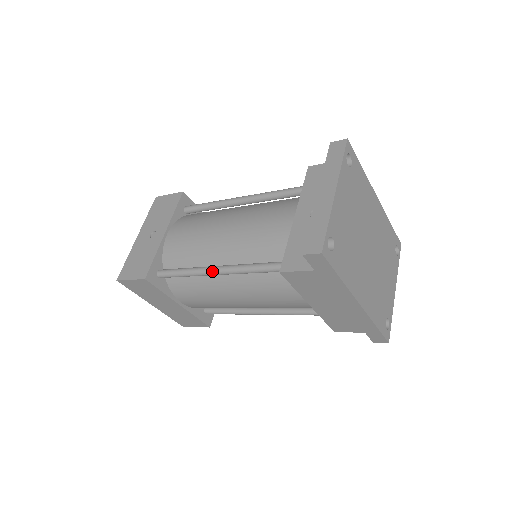
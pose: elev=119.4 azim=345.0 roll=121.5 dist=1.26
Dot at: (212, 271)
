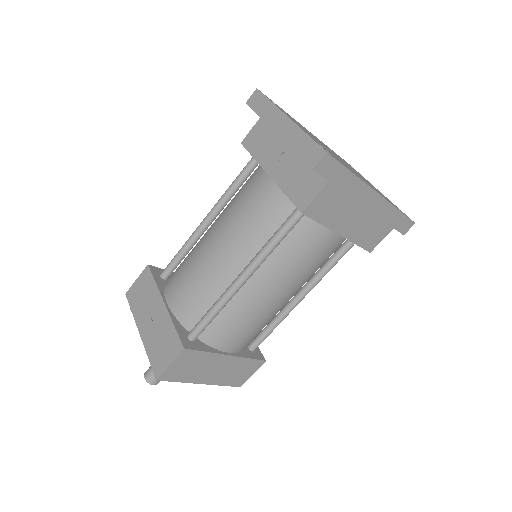
Dot at: (239, 282)
